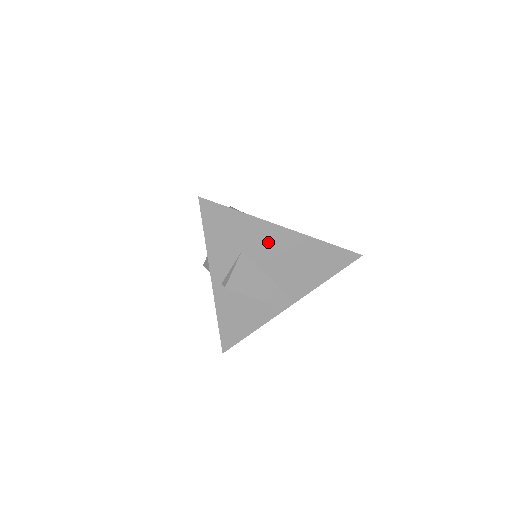
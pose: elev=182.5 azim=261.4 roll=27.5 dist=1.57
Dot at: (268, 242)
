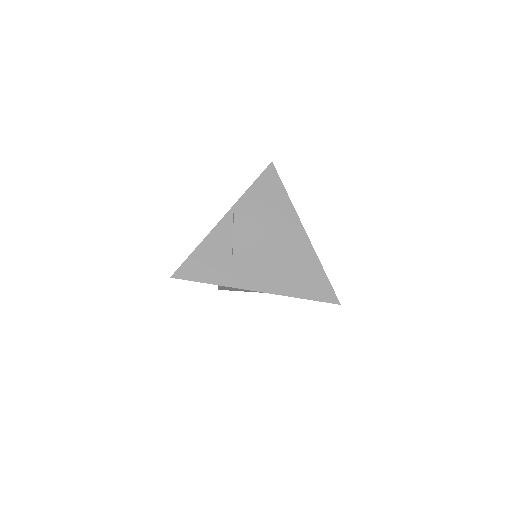
Dot at: occluded
